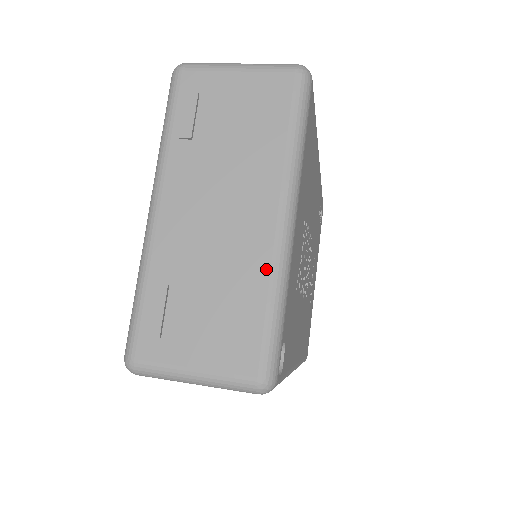
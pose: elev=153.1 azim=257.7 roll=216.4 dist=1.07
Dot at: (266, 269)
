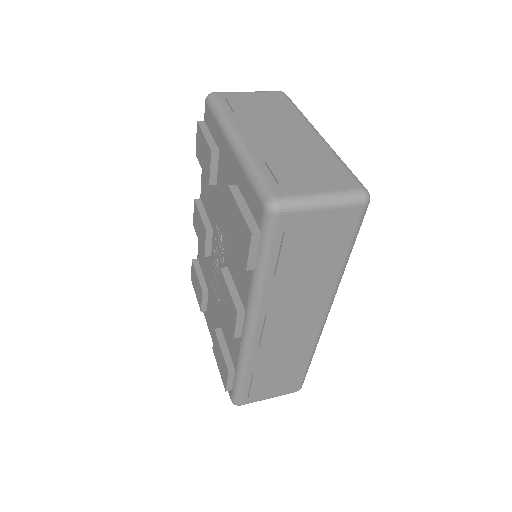
Dot at: (327, 150)
